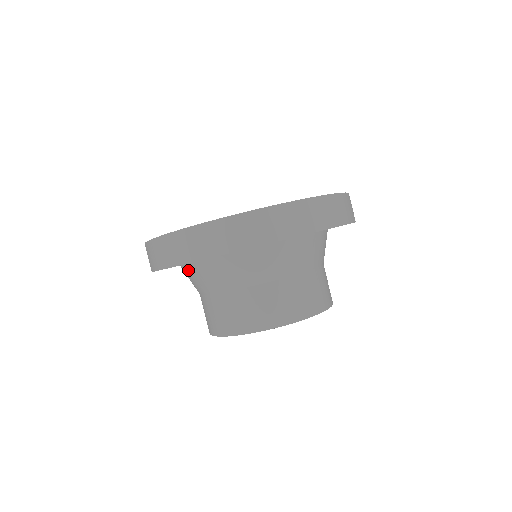
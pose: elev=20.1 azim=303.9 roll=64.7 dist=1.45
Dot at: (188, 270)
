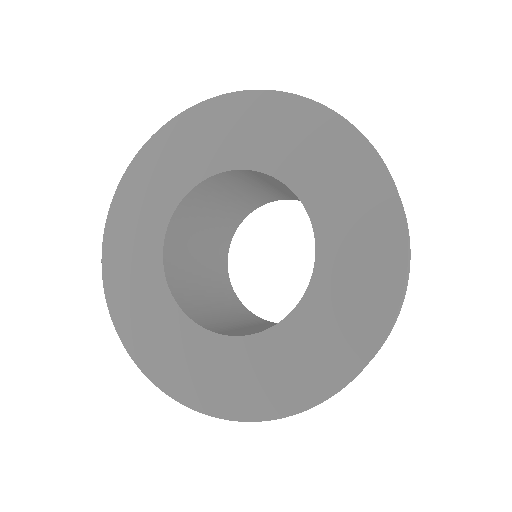
Dot at: occluded
